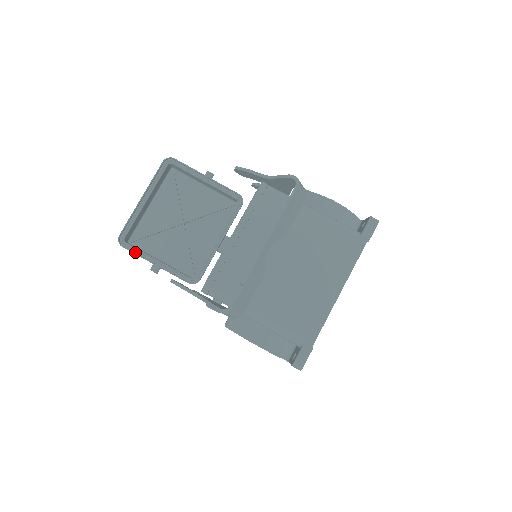
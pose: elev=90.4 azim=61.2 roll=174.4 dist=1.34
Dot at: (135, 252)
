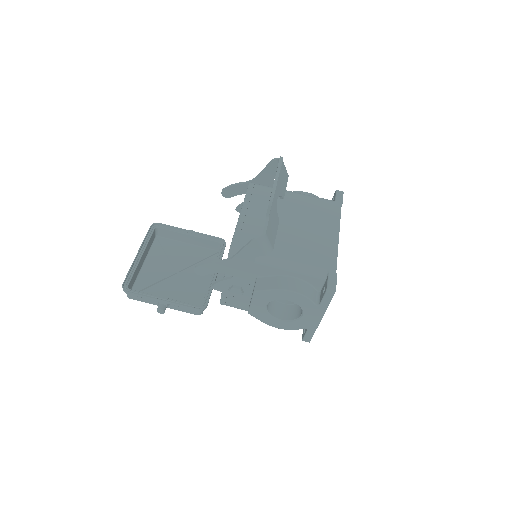
Dot at: (140, 295)
